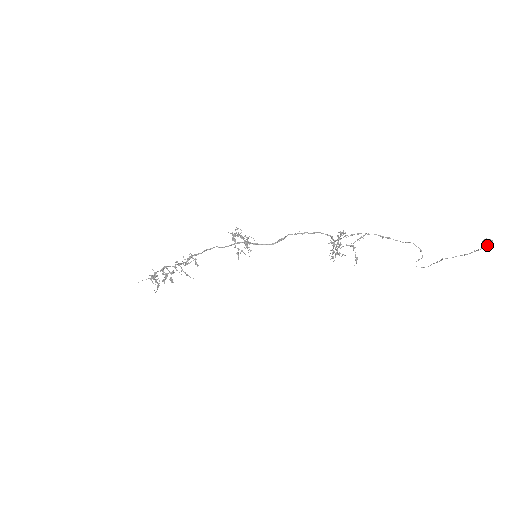
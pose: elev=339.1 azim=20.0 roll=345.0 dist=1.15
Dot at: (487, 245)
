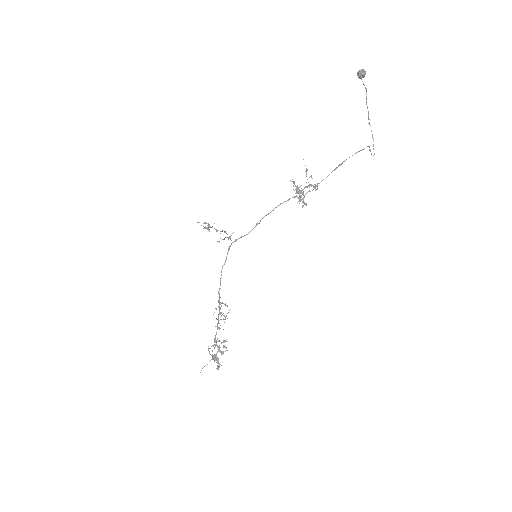
Dot at: (358, 73)
